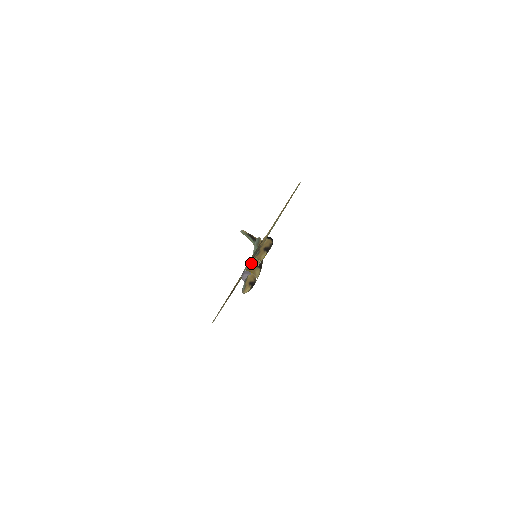
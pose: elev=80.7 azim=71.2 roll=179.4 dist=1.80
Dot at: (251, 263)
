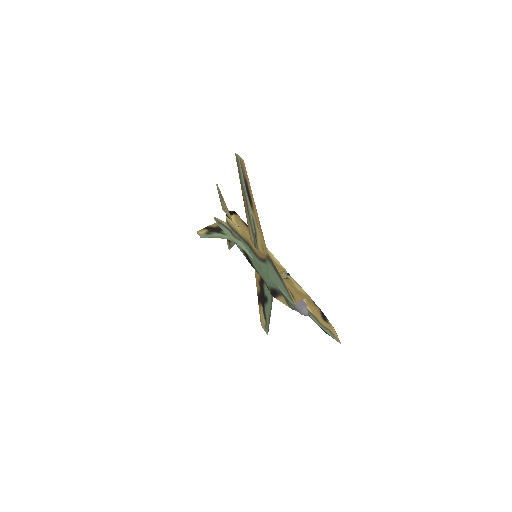
Dot at: occluded
